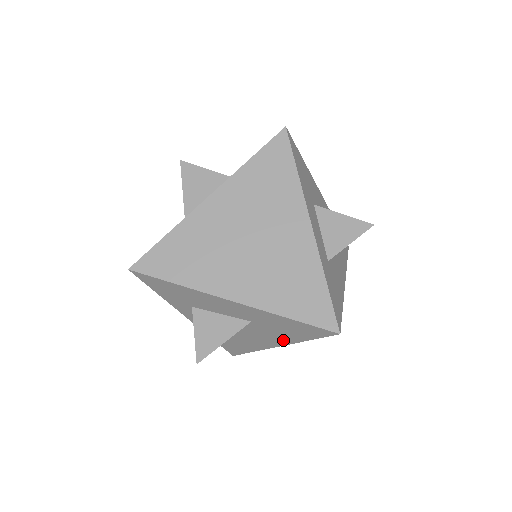
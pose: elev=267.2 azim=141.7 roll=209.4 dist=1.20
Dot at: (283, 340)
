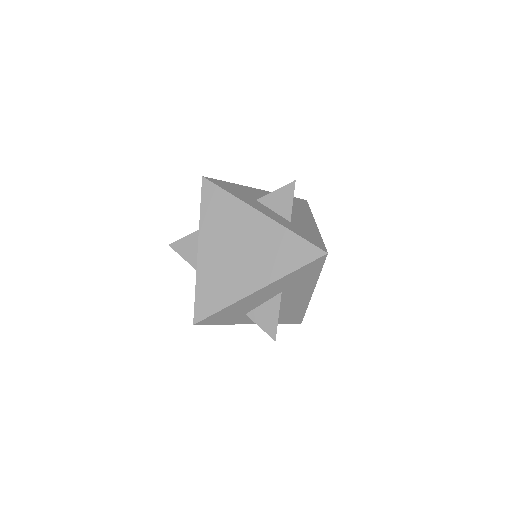
Dot at: (310, 286)
